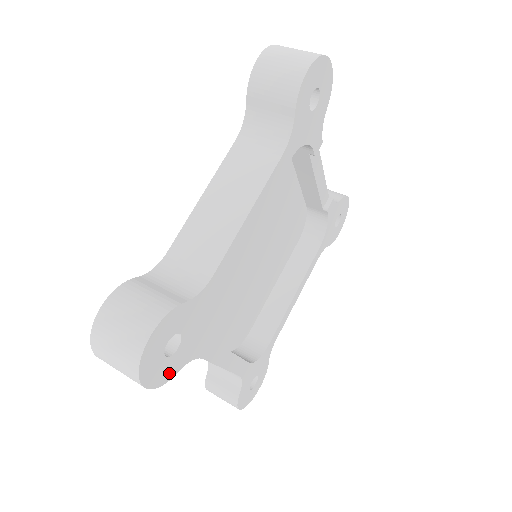
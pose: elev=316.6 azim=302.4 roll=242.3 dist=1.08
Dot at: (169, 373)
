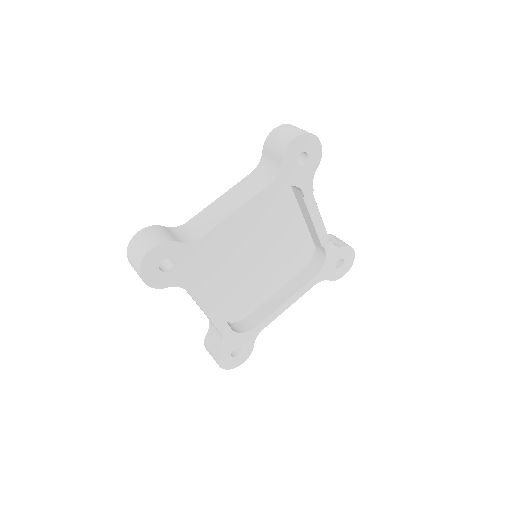
Dot at: (161, 283)
